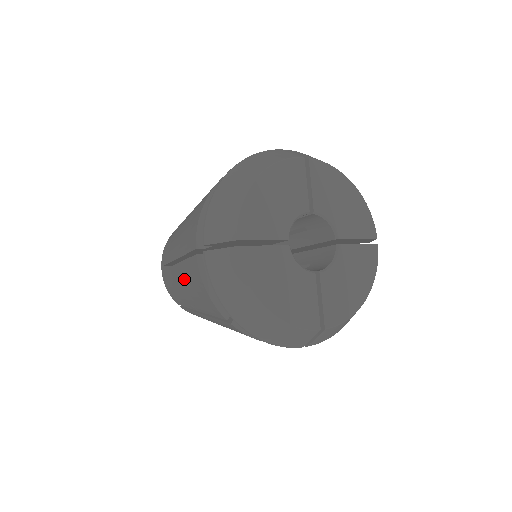
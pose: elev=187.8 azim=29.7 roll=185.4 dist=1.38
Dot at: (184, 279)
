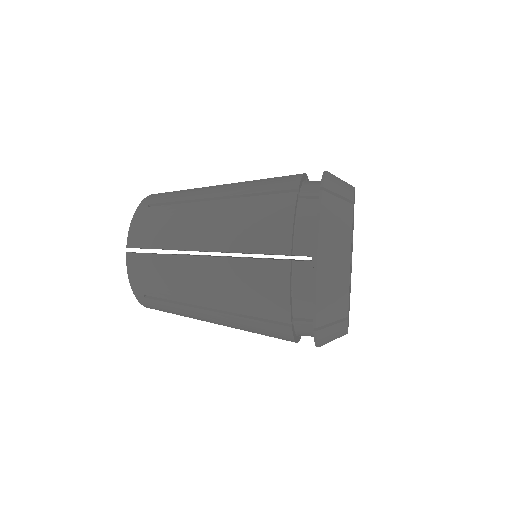
Dot at: (234, 324)
